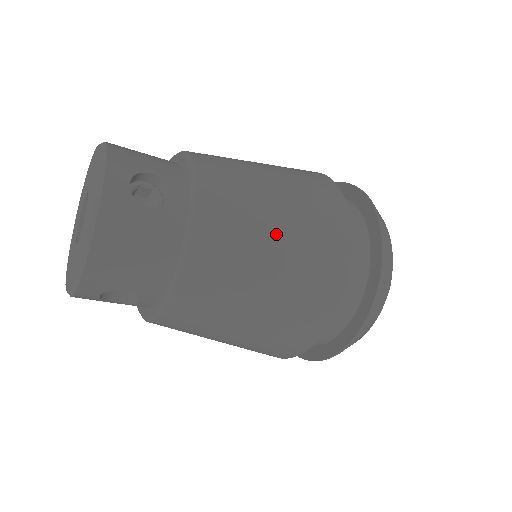
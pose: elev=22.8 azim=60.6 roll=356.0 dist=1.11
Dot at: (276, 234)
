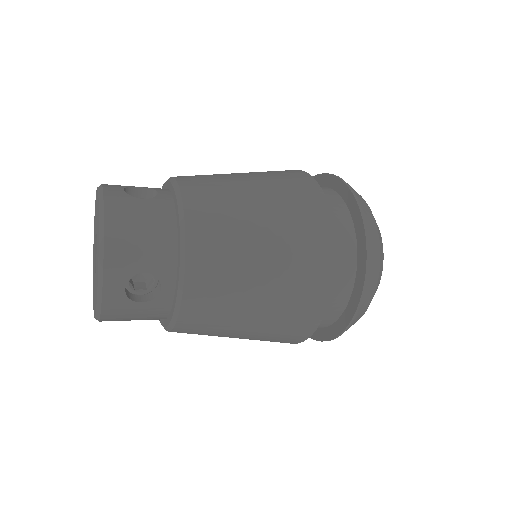
Dot at: (252, 190)
